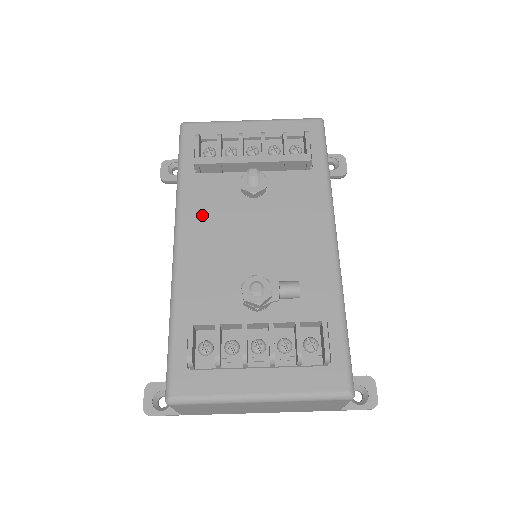
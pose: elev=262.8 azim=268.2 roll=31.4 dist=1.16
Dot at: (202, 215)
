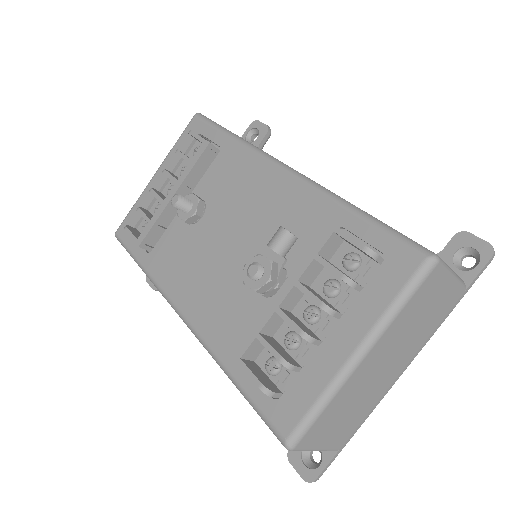
Dot at: (179, 273)
